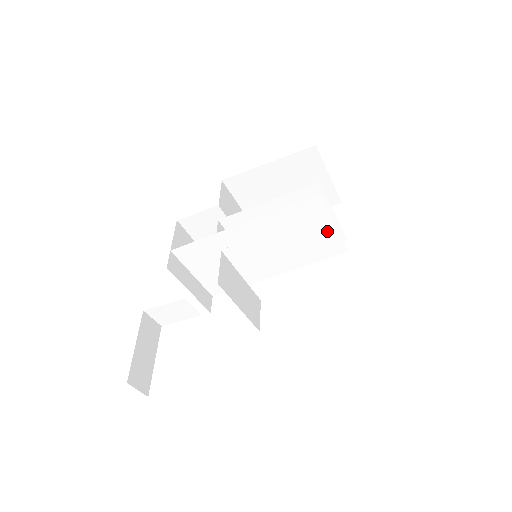
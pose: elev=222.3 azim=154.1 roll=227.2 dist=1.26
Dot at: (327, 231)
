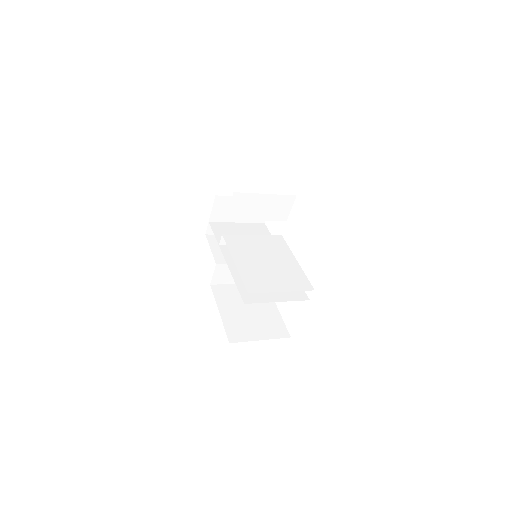
Dot at: (279, 295)
